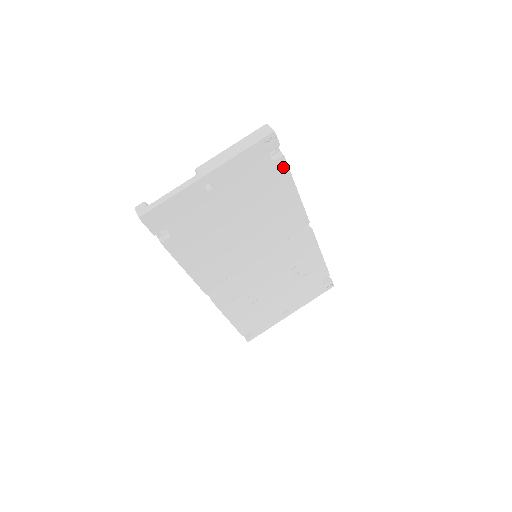
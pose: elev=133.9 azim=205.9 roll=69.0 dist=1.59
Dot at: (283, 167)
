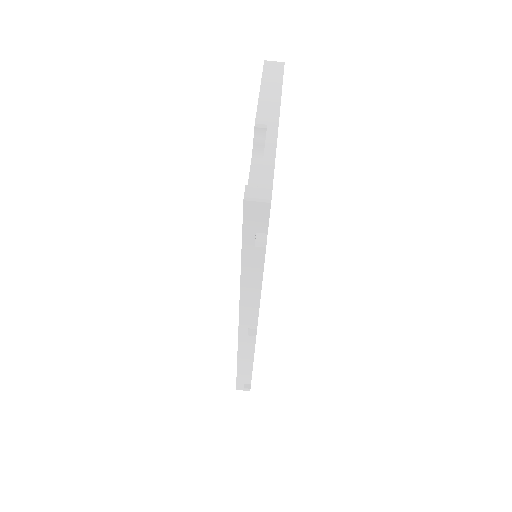
Dot at: occluded
